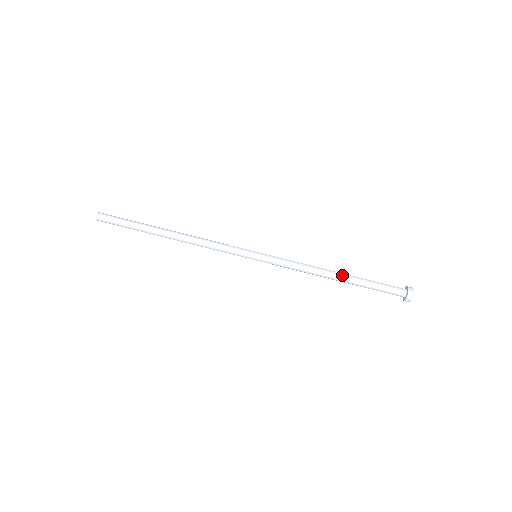
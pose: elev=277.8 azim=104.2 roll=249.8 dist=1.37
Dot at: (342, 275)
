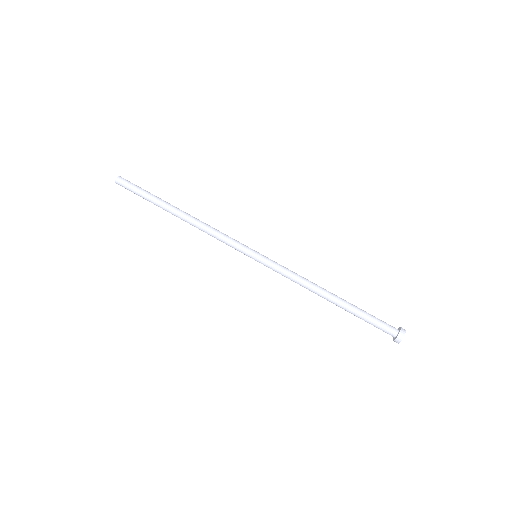
Dot at: (335, 299)
